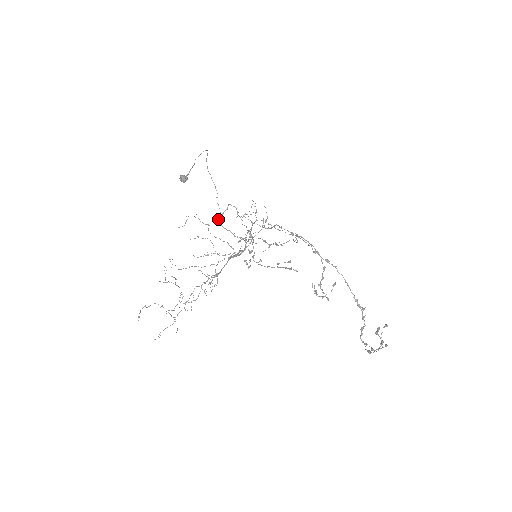
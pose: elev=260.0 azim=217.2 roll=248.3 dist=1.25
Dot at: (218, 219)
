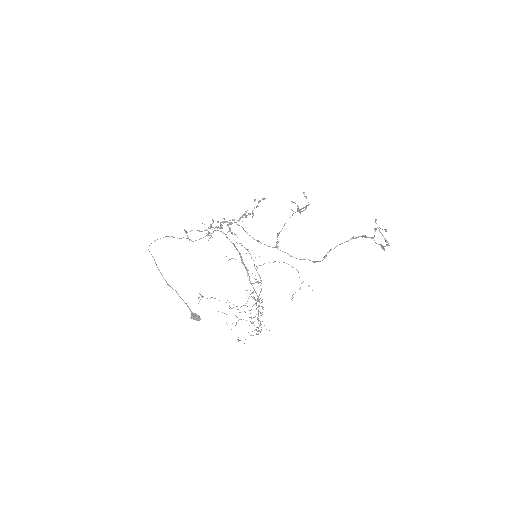
Dot at: occluded
